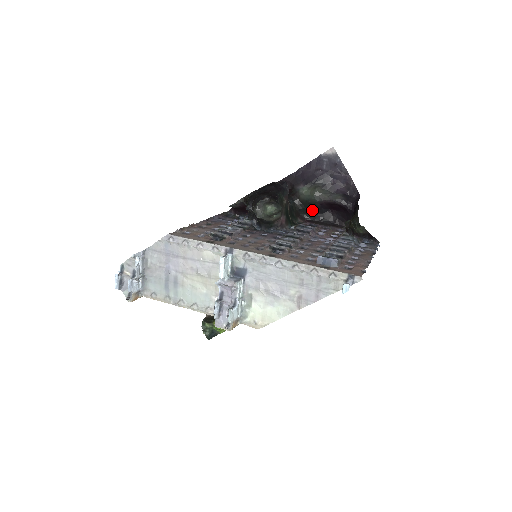
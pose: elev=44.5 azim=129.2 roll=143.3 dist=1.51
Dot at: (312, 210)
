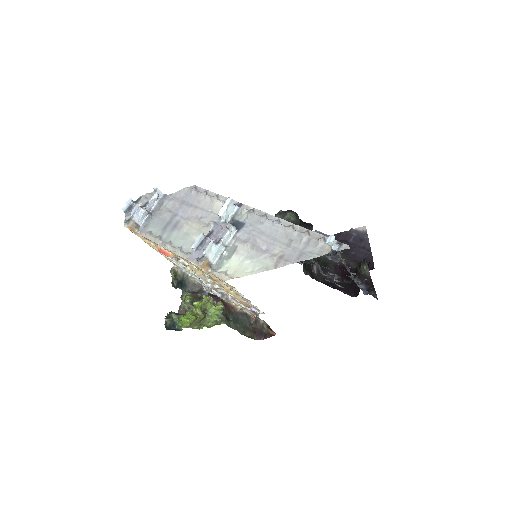
Dot at: (324, 271)
